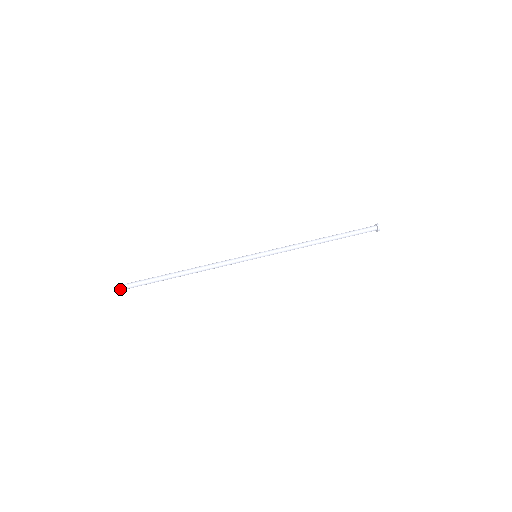
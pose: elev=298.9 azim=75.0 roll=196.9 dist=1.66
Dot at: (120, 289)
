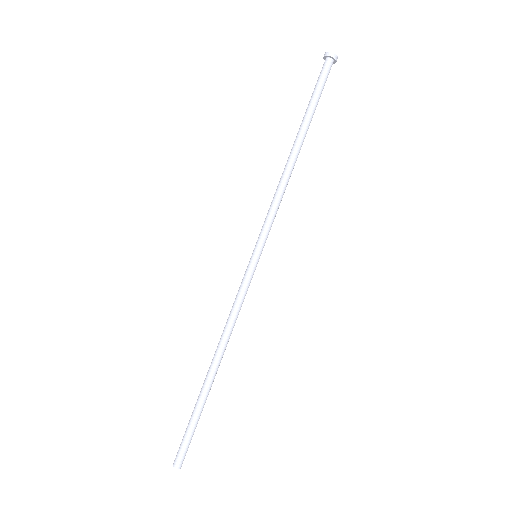
Dot at: occluded
